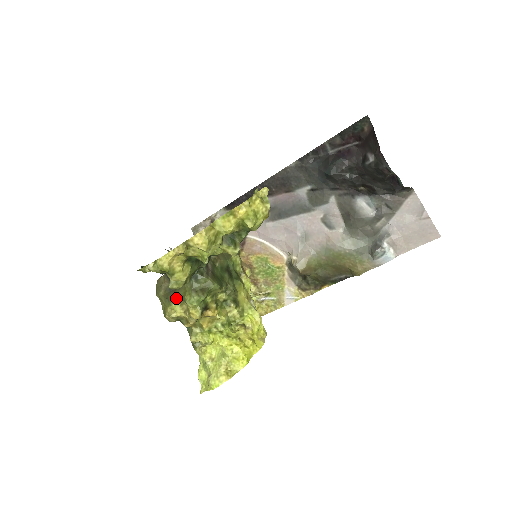
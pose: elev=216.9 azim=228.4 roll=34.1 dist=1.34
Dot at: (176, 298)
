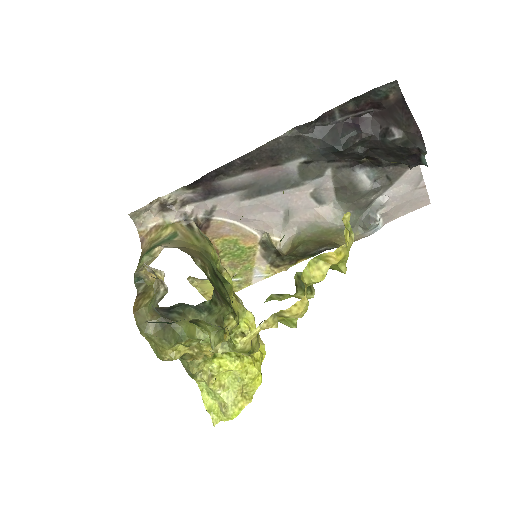
Dot at: (178, 336)
